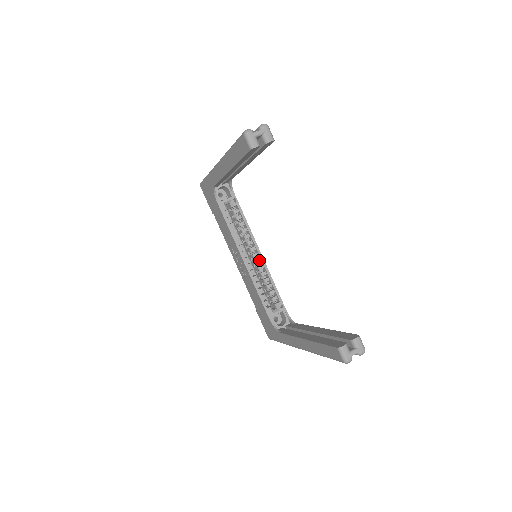
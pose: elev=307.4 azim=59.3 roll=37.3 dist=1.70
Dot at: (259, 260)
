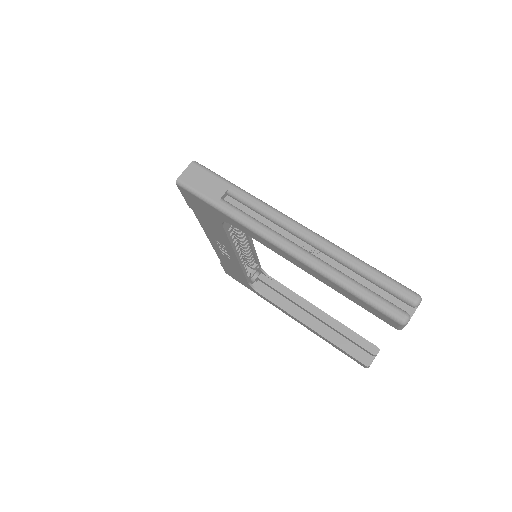
Dot at: (248, 245)
